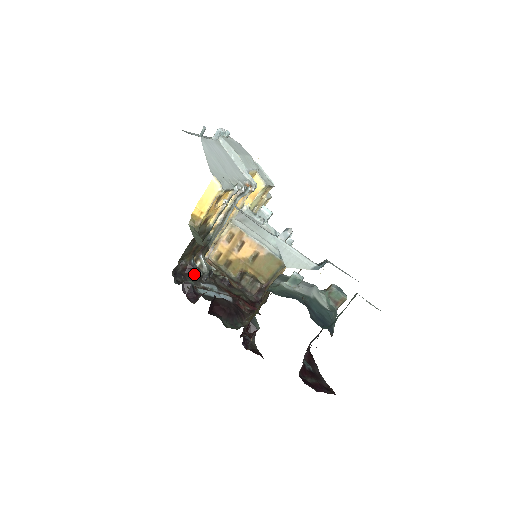
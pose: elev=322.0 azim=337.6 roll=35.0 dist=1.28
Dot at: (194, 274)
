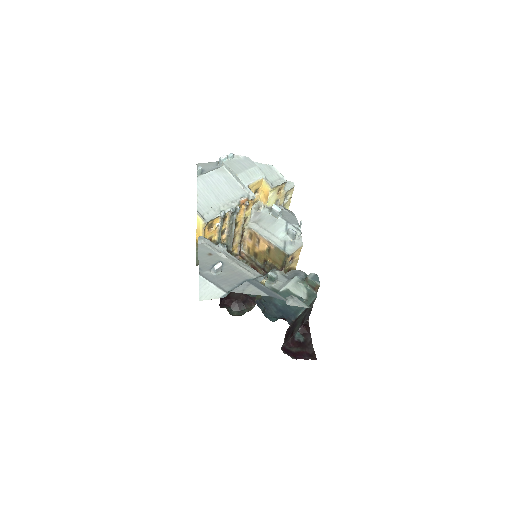
Dot at: occluded
